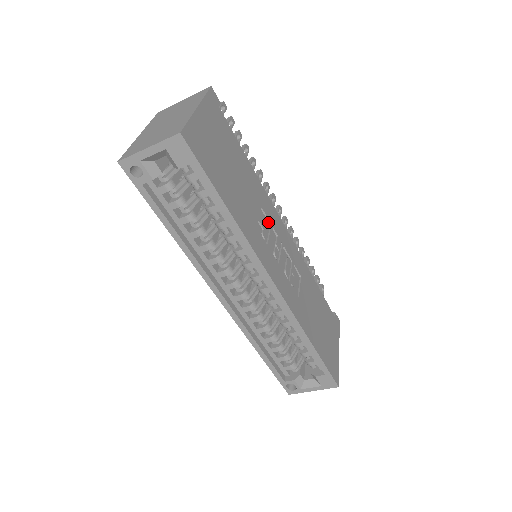
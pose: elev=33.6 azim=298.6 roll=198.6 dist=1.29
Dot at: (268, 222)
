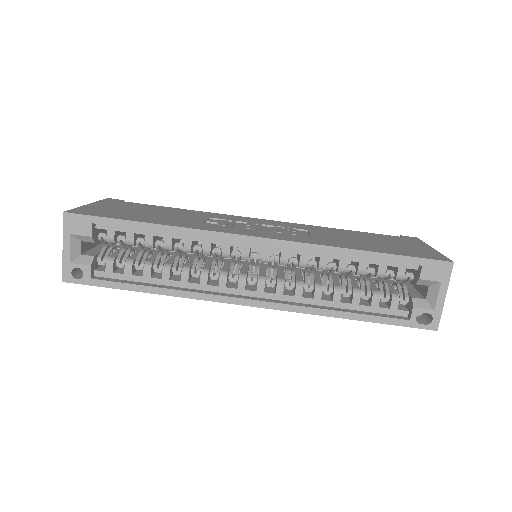
Dot at: (225, 220)
